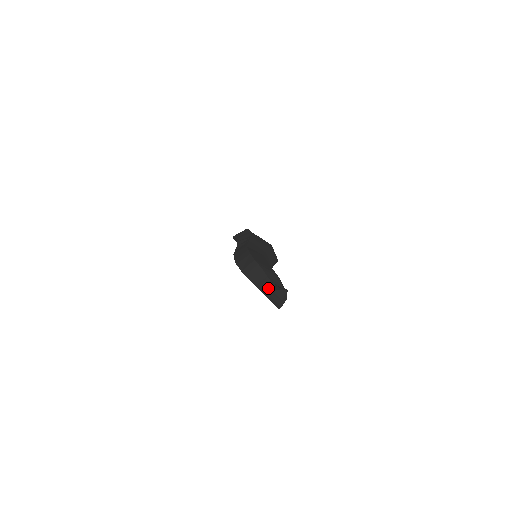
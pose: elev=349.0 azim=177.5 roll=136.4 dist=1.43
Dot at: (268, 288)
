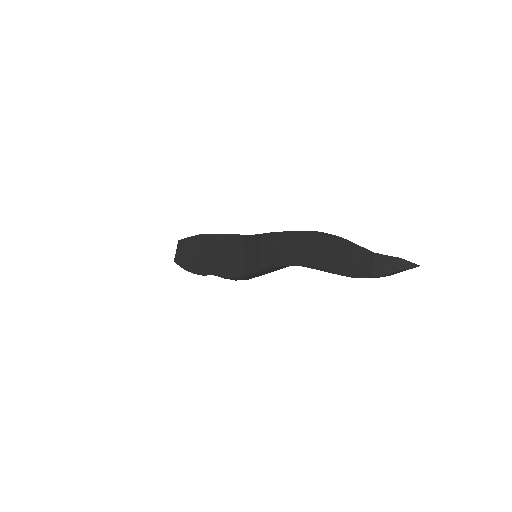
Dot at: (389, 256)
